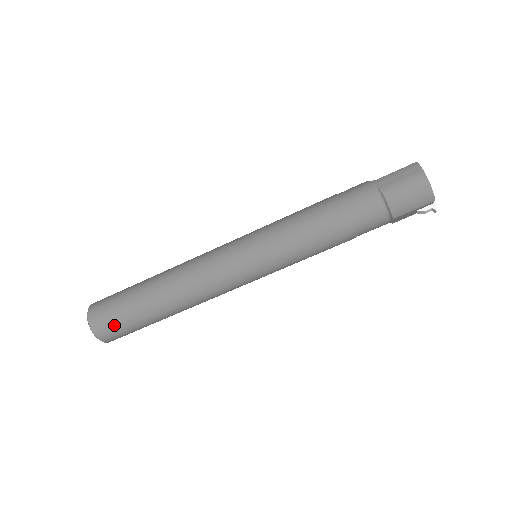
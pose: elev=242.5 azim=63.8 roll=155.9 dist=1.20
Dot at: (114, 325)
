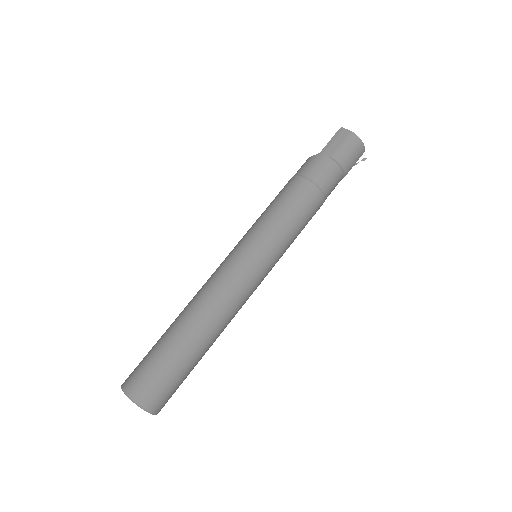
Dot at: (165, 389)
